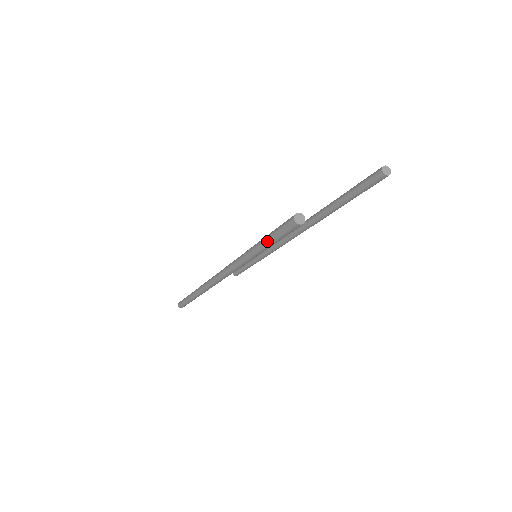
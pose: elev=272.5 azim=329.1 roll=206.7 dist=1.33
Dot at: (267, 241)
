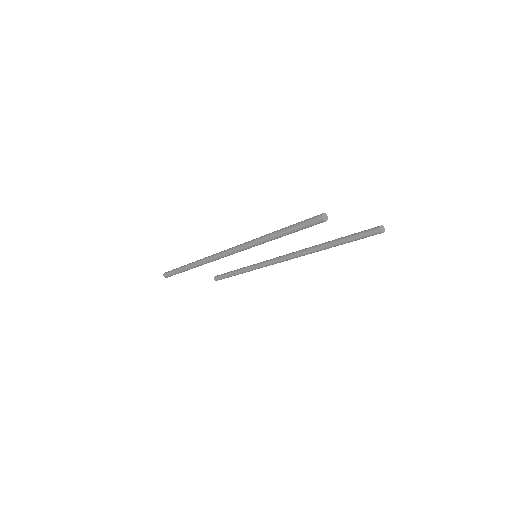
Dot at: (290, 228)
